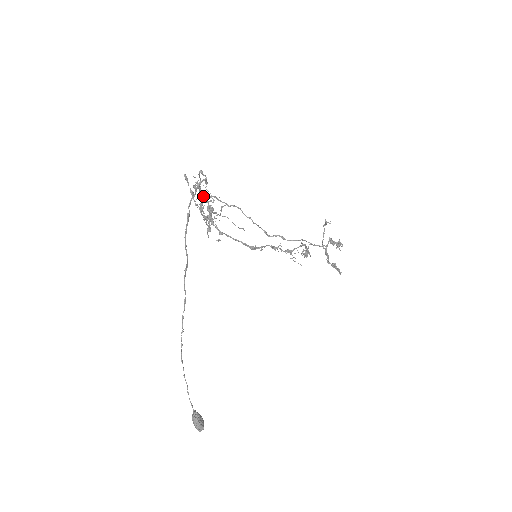
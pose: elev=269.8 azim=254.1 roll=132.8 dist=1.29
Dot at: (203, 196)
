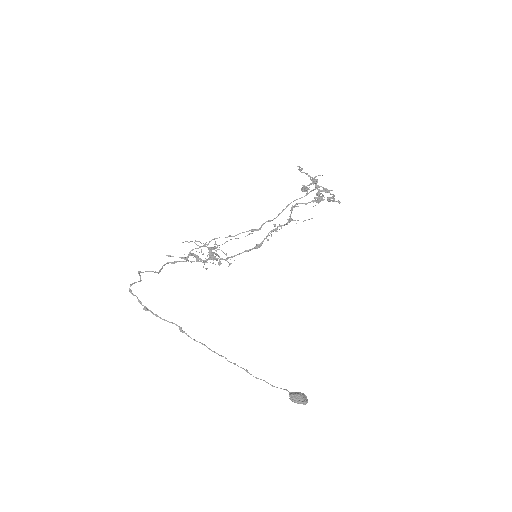
Dot at: occluded
